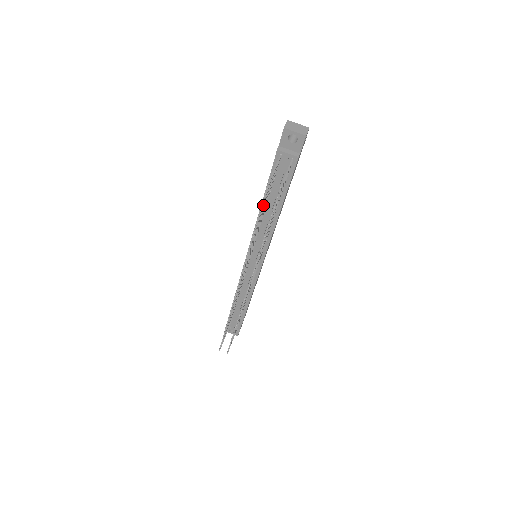
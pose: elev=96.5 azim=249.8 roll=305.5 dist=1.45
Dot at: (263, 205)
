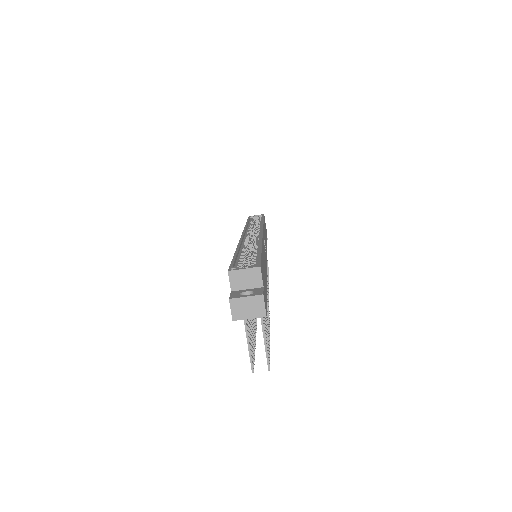
Dot at: (253, 341)
